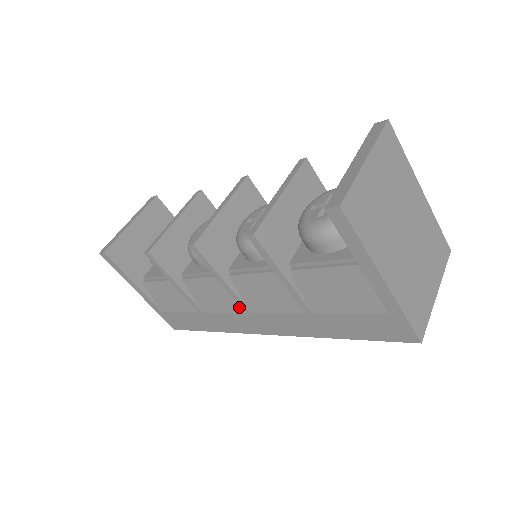
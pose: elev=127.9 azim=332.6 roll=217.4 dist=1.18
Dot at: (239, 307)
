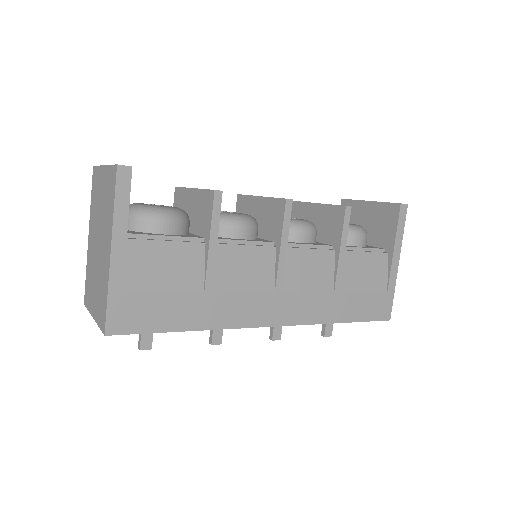
Dot at: (272, 285)
